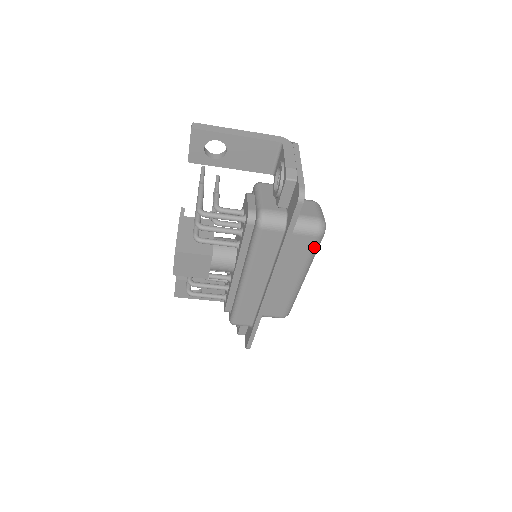
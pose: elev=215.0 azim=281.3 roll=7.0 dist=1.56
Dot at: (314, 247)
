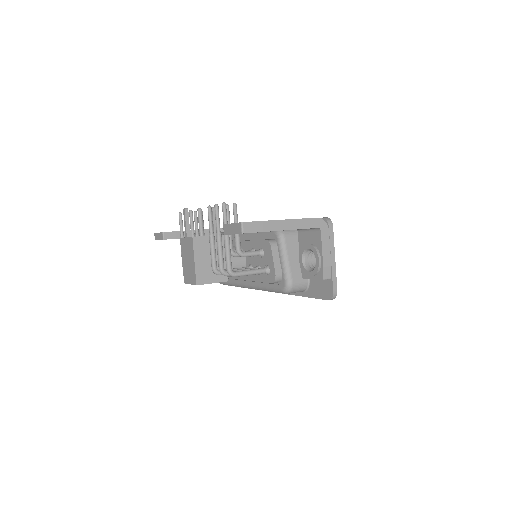
Dot at: occluded
